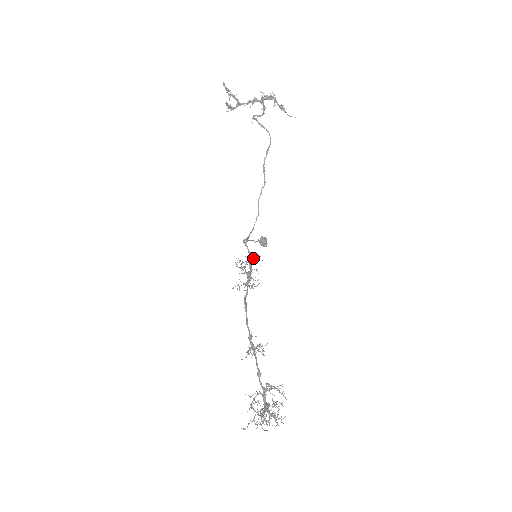
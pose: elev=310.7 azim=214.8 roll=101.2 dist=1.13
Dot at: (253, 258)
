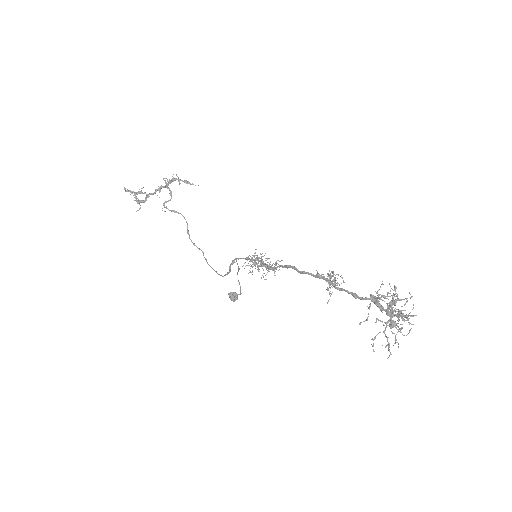
Dot at: occluded
